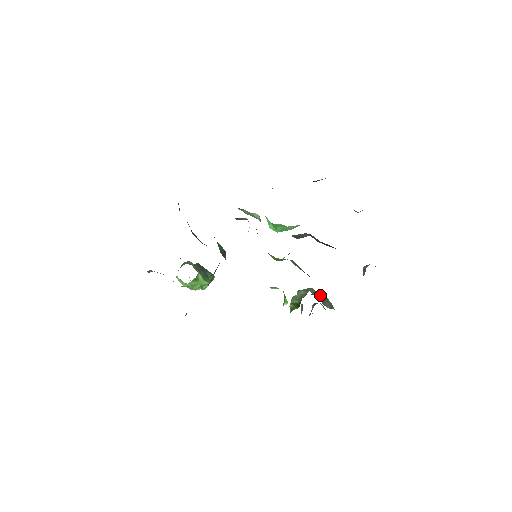
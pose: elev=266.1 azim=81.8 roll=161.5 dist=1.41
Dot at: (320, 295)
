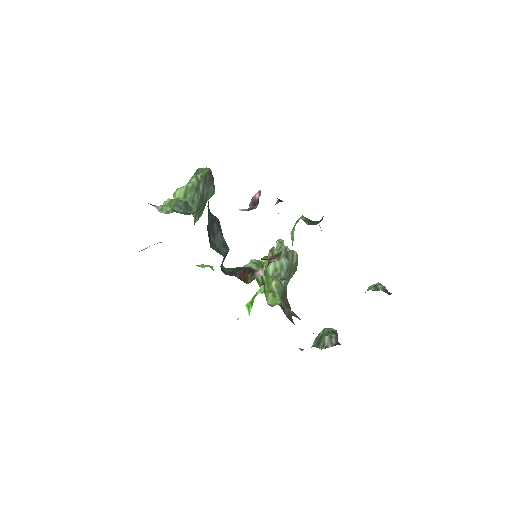
Dot at: (292, 266)
